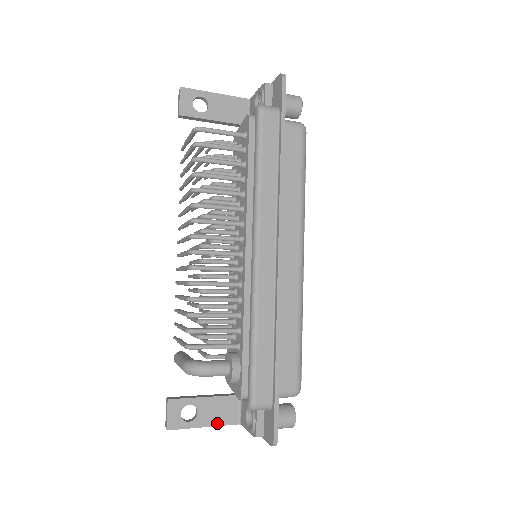
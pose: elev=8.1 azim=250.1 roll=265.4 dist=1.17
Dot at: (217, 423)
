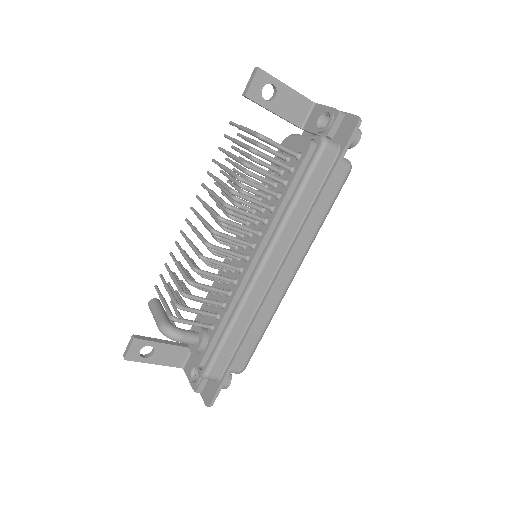
Dot at: (165, 364)
